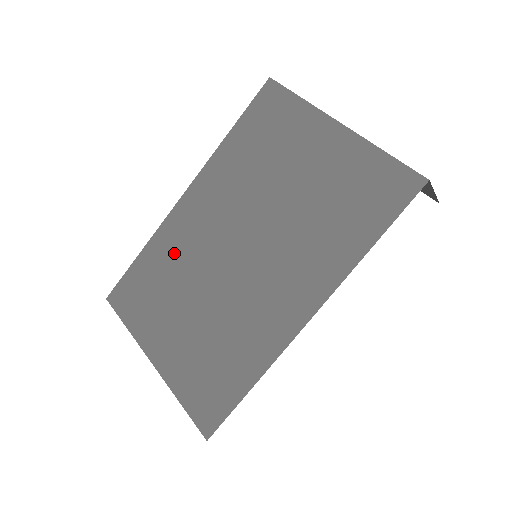
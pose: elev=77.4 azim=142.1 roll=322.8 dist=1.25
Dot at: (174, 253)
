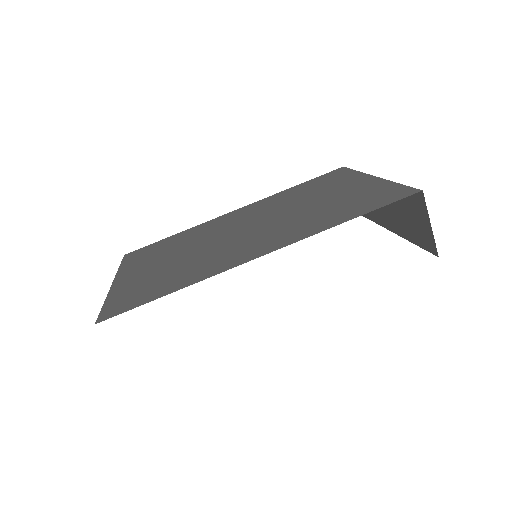
Dot at: (197, 233)
